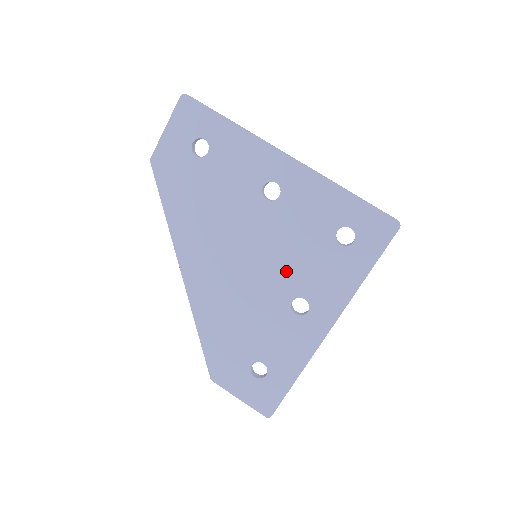
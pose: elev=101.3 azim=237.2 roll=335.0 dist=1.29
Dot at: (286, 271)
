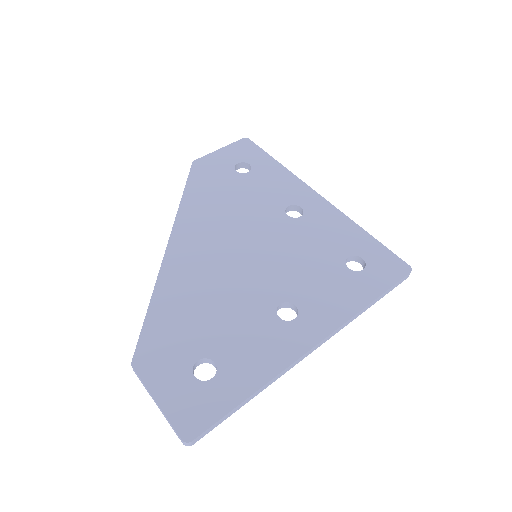
Dot at: (284, 274)
